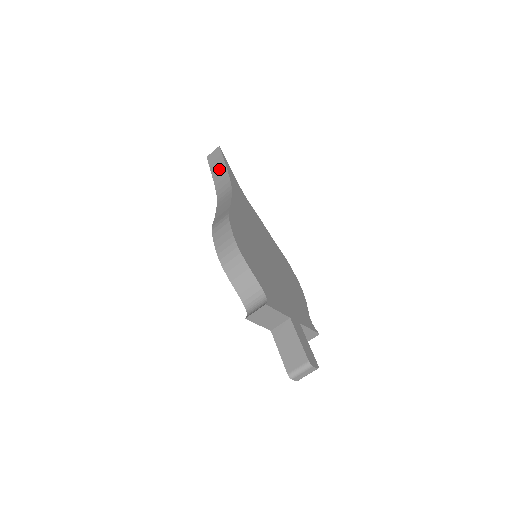
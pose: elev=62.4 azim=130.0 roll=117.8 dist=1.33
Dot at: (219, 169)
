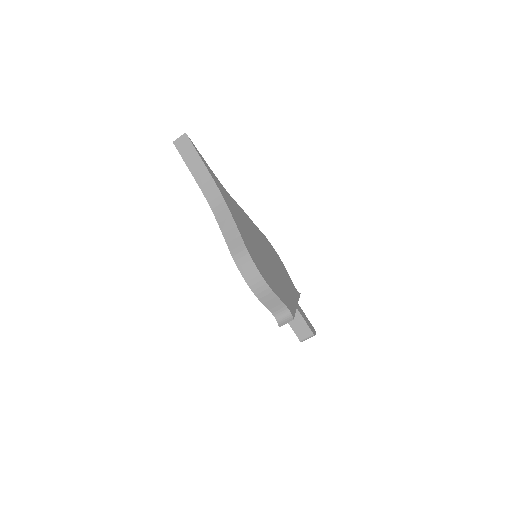
Dot at: (197, 166)
